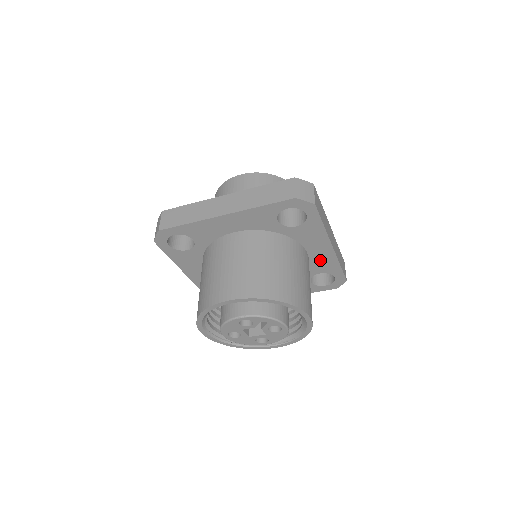
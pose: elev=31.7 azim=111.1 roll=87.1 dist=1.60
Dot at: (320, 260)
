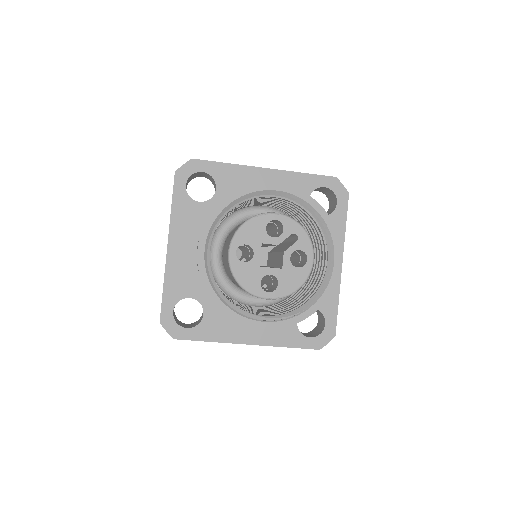
Dot at: occluded
